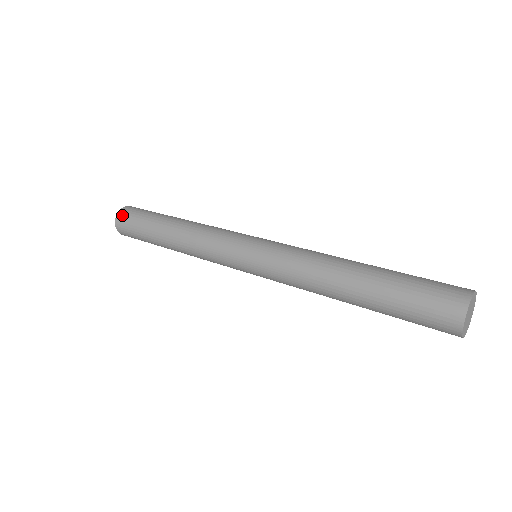
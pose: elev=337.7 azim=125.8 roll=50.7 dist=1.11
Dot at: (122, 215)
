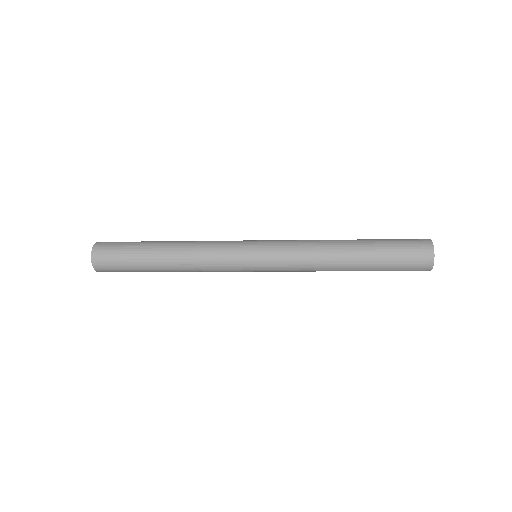
Dot at: (99, 253)
